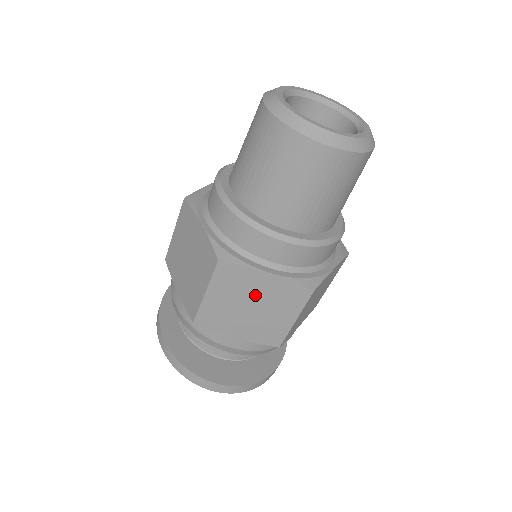
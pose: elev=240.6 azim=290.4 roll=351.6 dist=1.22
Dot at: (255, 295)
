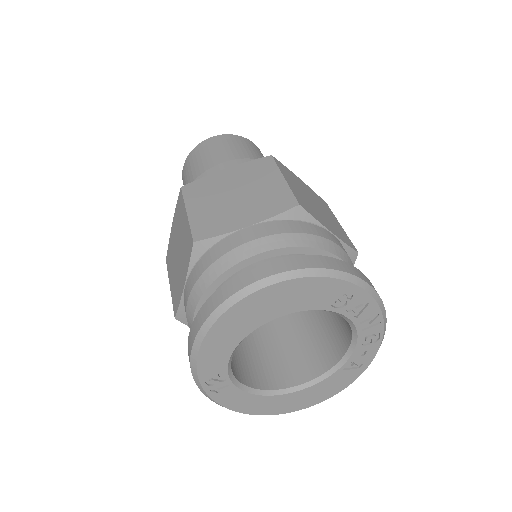
Dot at: (230, 186)
